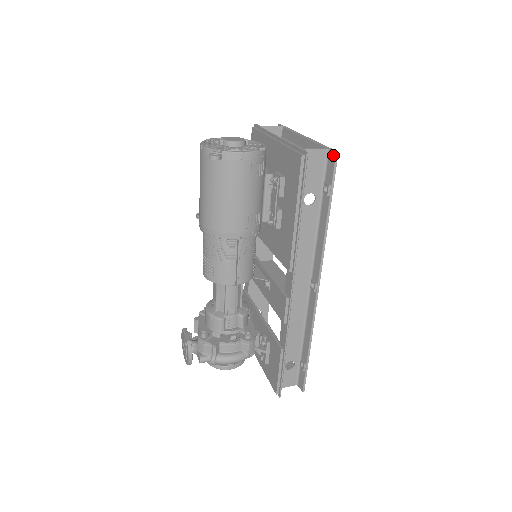
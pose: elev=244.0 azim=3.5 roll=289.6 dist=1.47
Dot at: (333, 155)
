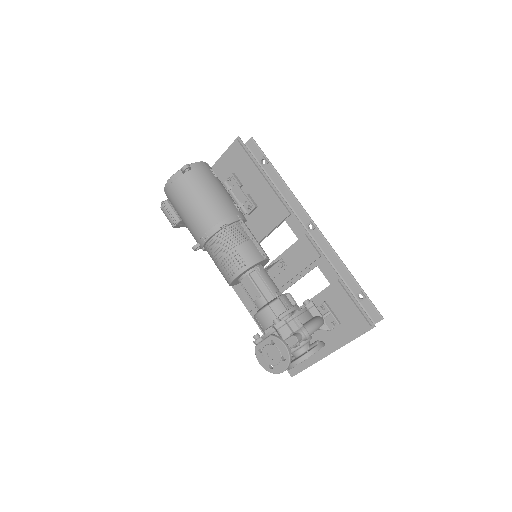
Dot at: (251, 142)
